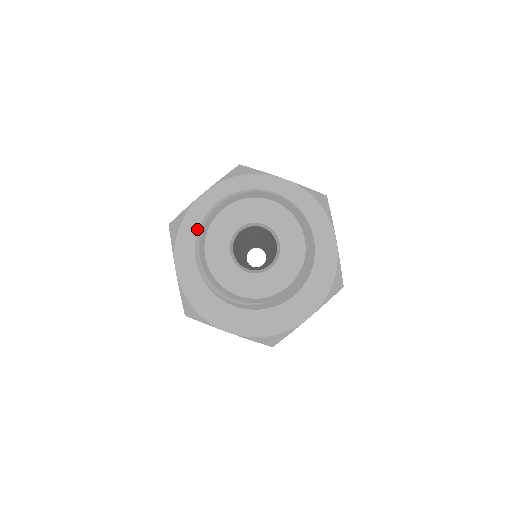
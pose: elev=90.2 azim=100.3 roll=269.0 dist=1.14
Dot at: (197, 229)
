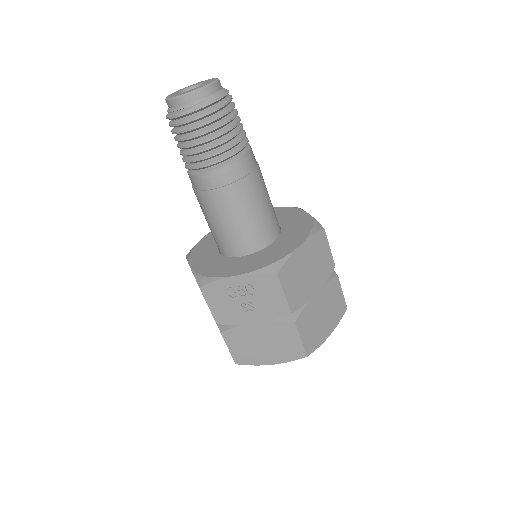
Dot at: (205, 246)
